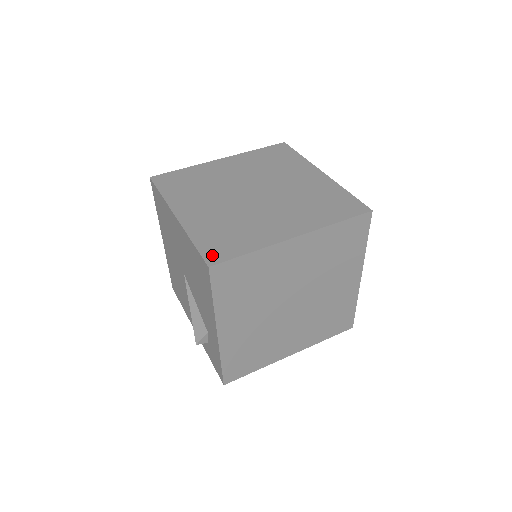
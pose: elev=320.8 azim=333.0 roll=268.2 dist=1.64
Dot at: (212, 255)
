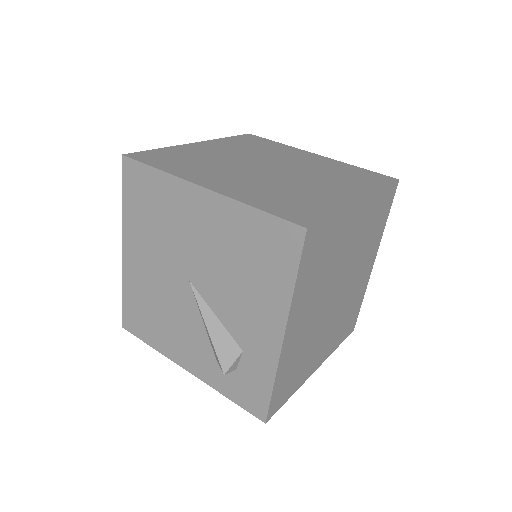
Dot at: (297, 218)
